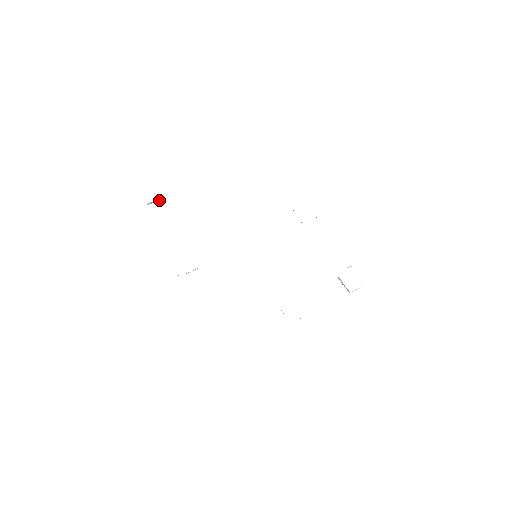
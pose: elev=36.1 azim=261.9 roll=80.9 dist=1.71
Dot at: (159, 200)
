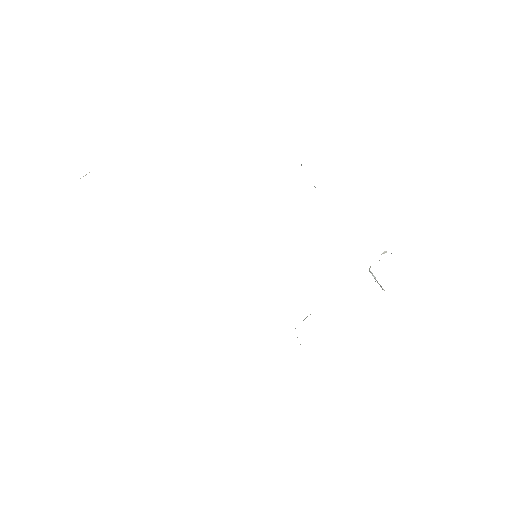
Dot at: occluded
